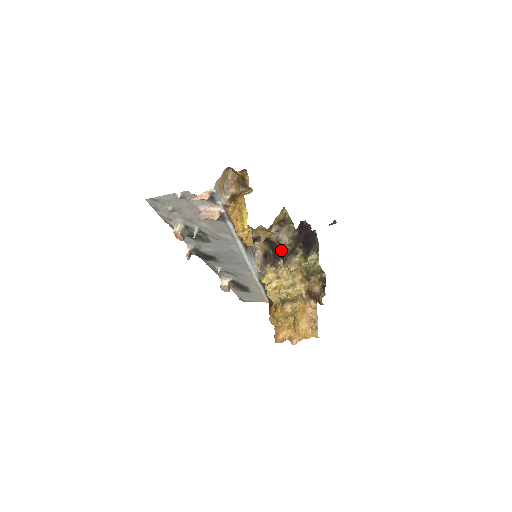
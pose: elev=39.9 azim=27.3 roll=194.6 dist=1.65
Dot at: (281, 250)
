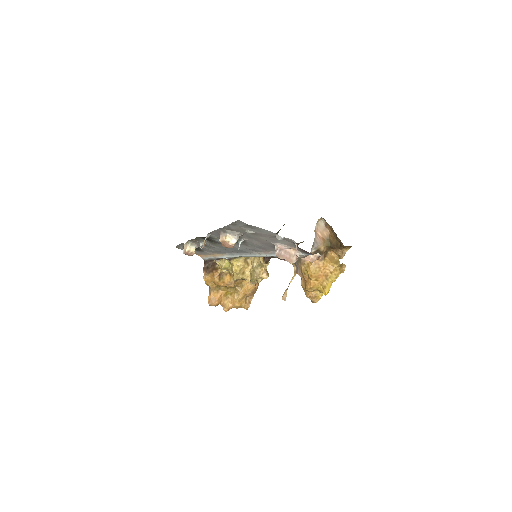
Dot at: occluded
